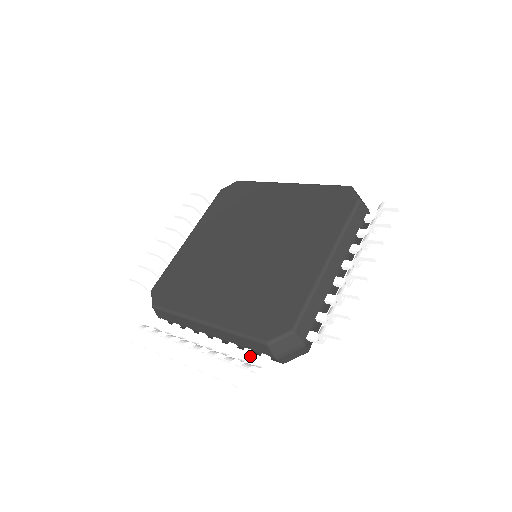
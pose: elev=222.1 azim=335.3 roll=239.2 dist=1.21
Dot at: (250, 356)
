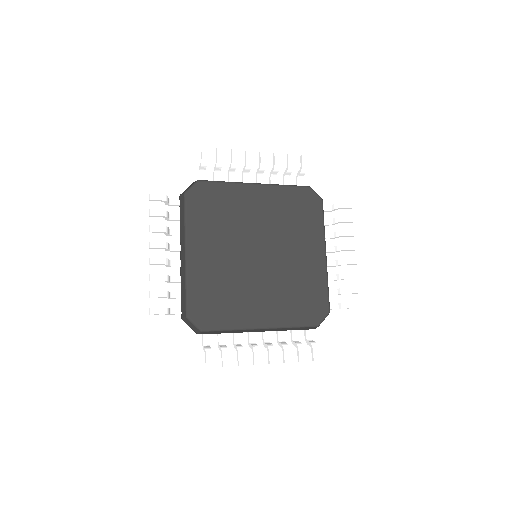
Dot at: occluded
